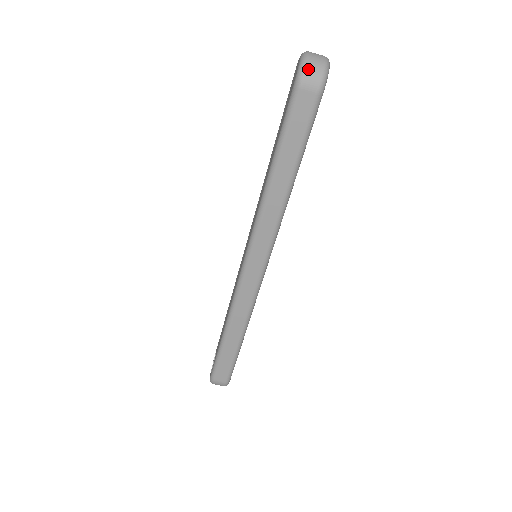
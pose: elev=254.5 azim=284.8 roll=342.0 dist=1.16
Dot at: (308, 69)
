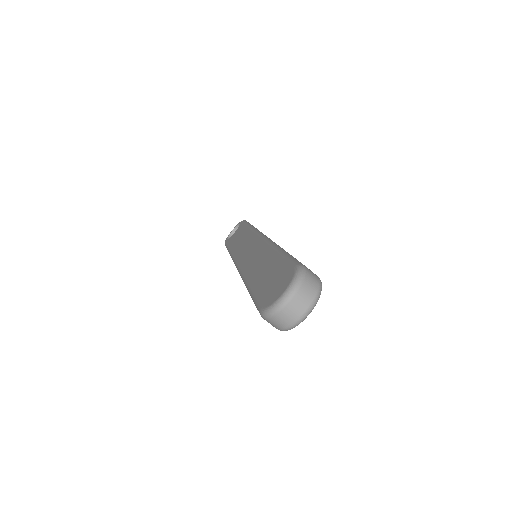
Dot at: (272, 319)
